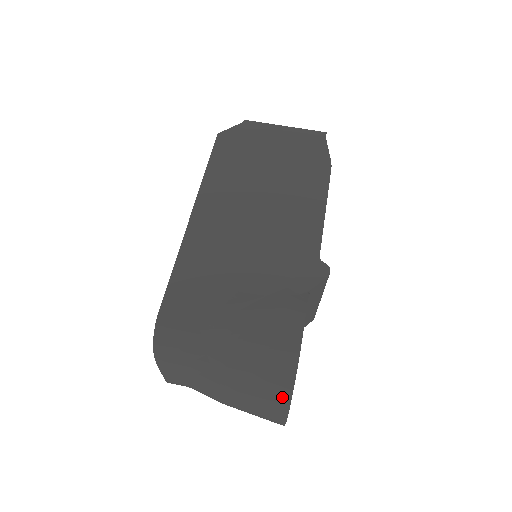
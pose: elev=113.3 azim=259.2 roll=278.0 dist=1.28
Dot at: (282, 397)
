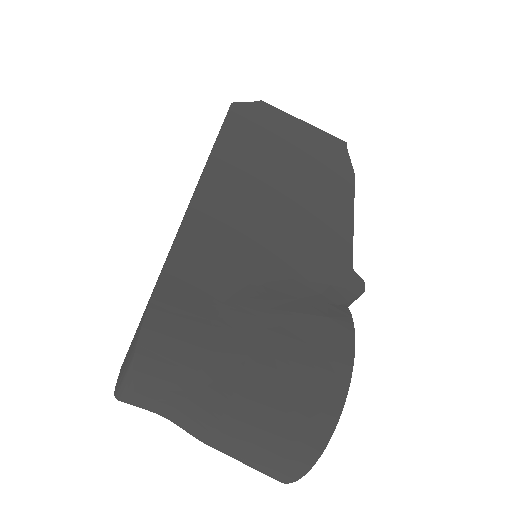
Dot at: (315, 439)
